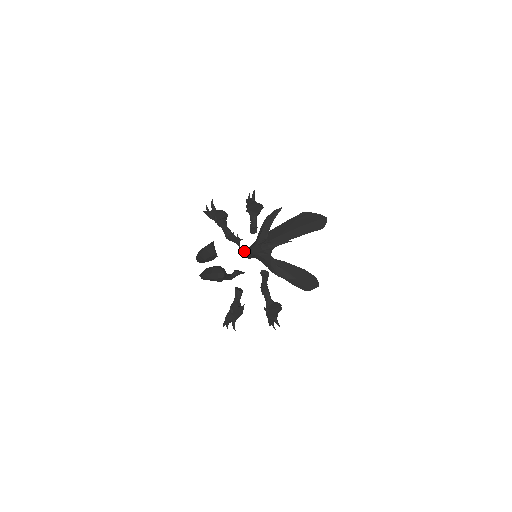
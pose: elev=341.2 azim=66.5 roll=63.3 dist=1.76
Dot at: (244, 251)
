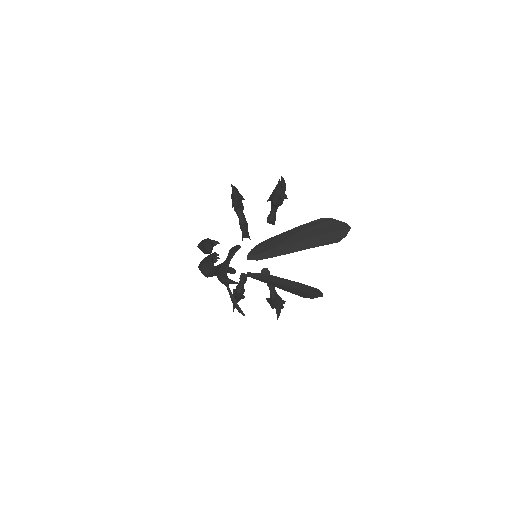
Dot at: (216, 267)
